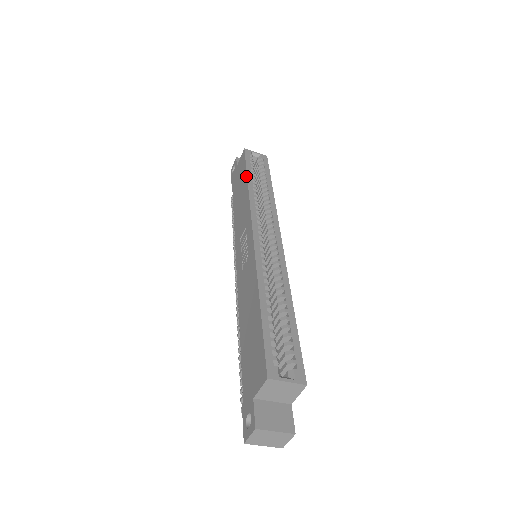
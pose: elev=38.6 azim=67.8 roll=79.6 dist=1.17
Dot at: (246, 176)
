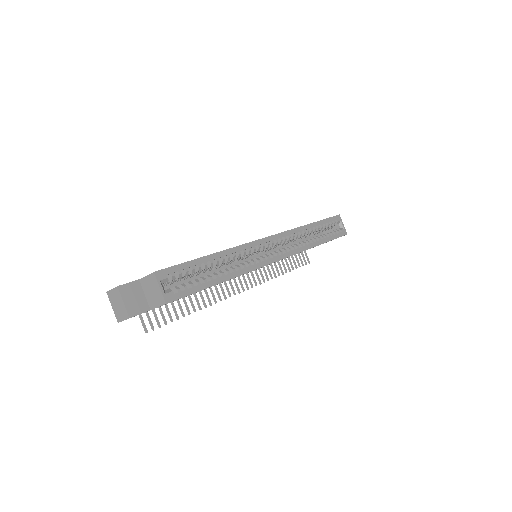
Dot at: (315, 222)
